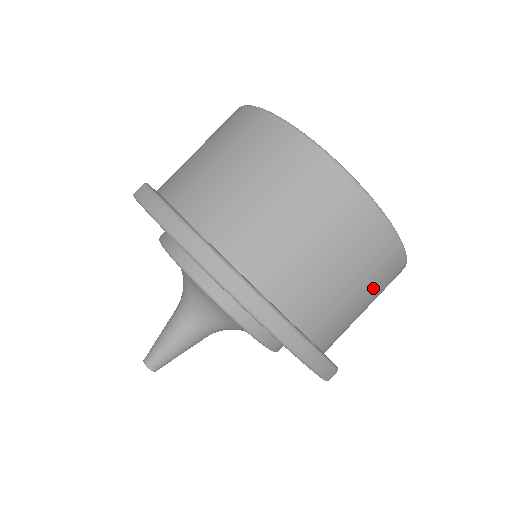
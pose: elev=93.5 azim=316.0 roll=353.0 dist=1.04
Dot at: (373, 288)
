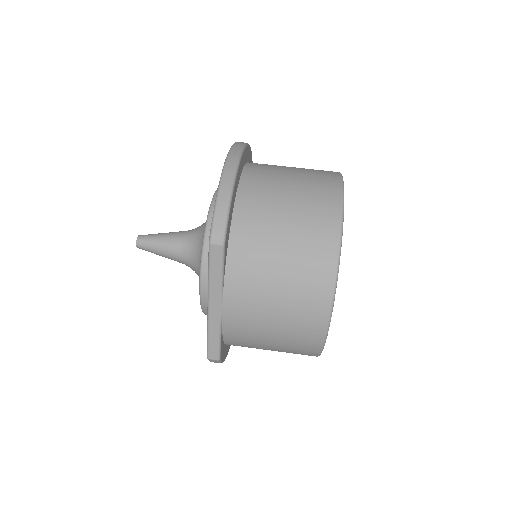
Dot at: (298, 243)
